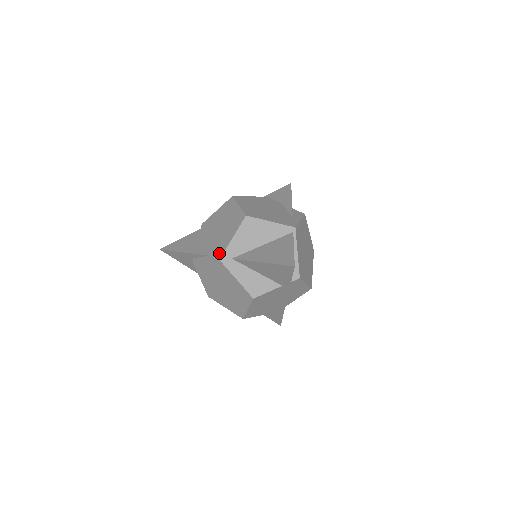
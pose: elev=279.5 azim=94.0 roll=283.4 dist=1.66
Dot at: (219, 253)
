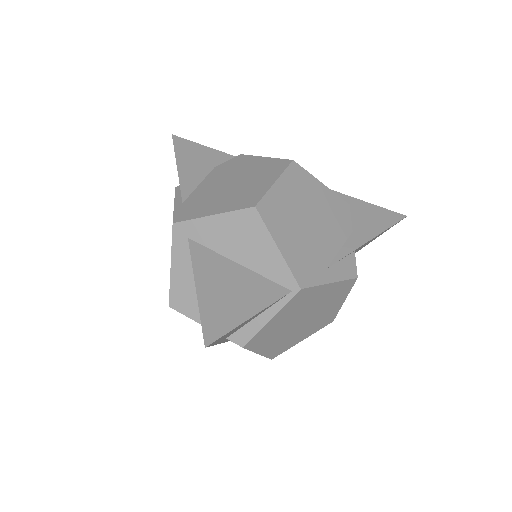
Dot at: (184, 214)
